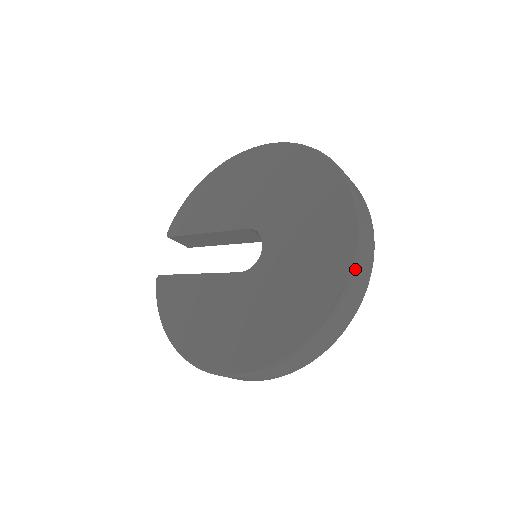
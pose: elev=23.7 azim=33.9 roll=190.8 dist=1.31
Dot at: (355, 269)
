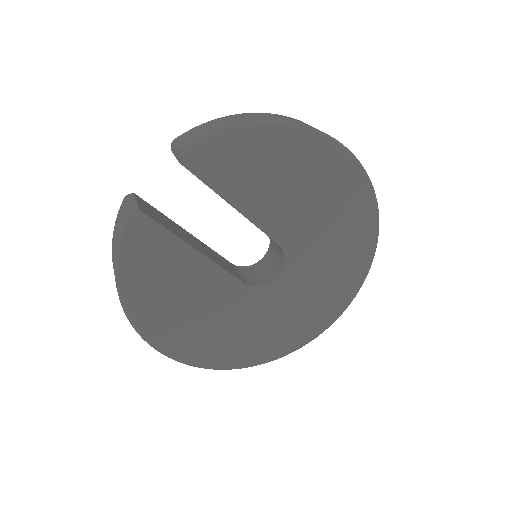
Dot at: occluded
